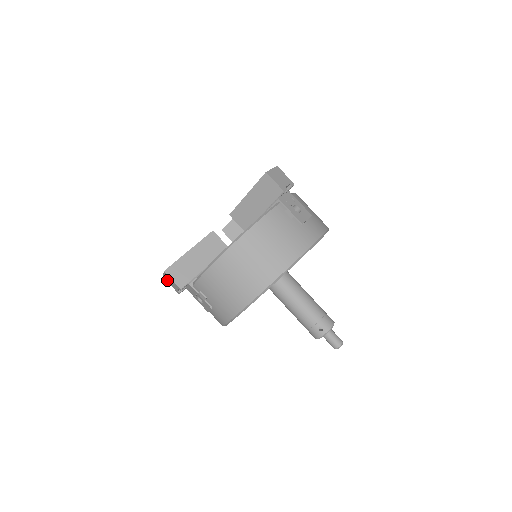
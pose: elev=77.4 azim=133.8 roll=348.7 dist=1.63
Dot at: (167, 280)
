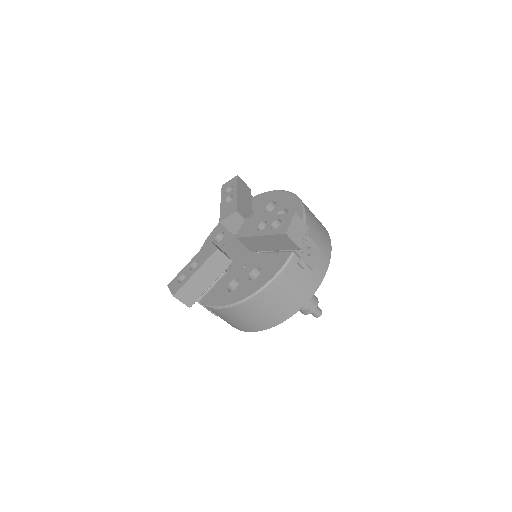
Dot at: occluded
